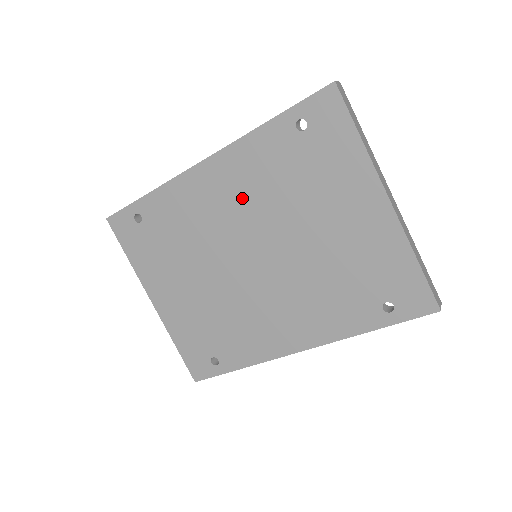
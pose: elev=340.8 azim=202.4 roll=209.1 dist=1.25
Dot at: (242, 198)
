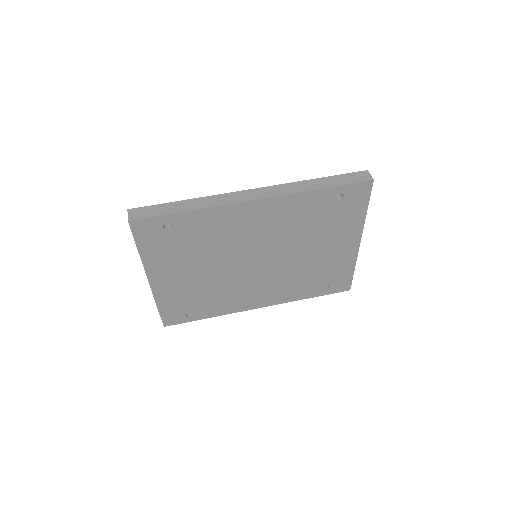
Dot at: (272, 228)
